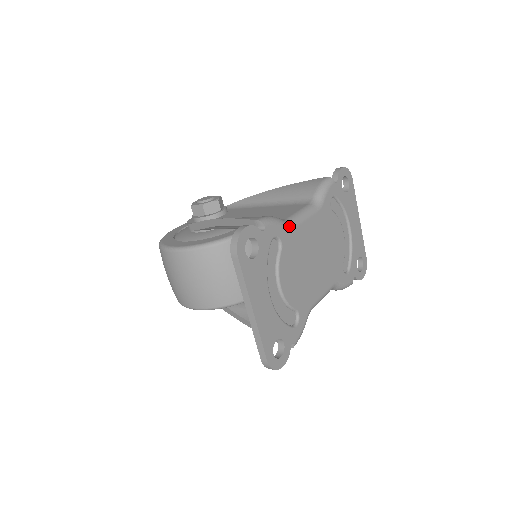
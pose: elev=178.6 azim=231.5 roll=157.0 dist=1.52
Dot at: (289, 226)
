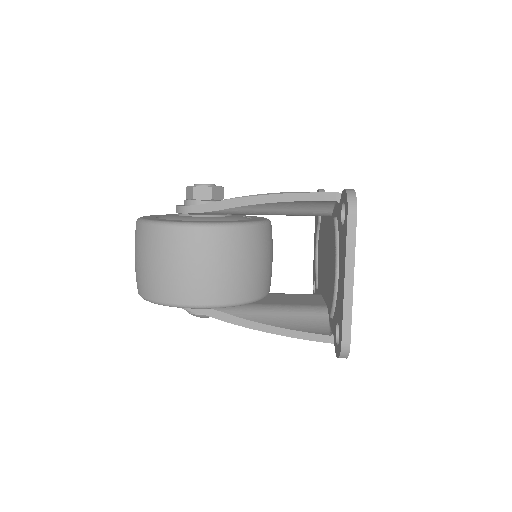
Dot at: occluded
